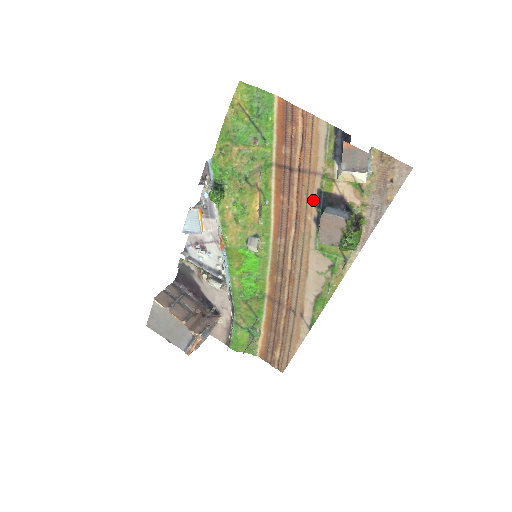
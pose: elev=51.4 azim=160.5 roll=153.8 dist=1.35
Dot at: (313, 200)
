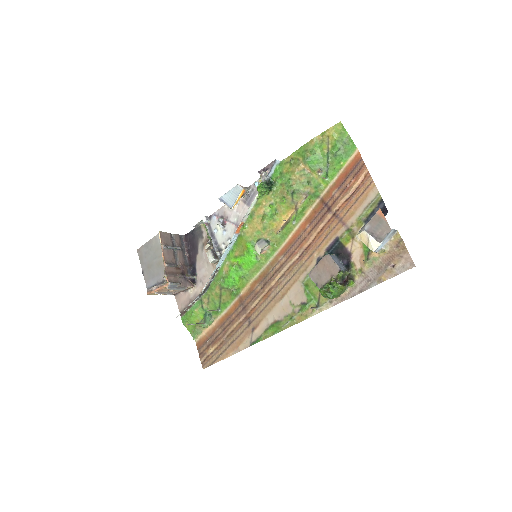
Dot at: (328, 243)
